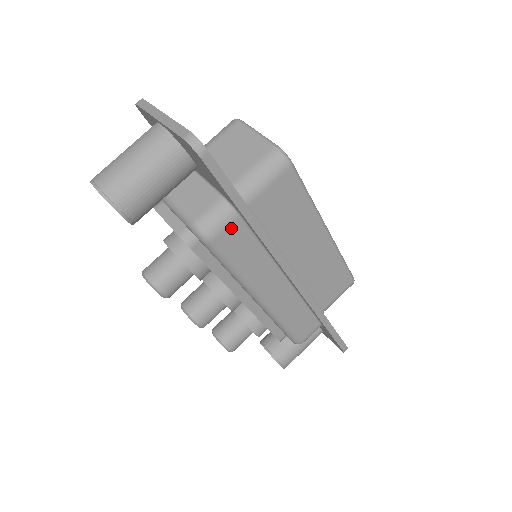
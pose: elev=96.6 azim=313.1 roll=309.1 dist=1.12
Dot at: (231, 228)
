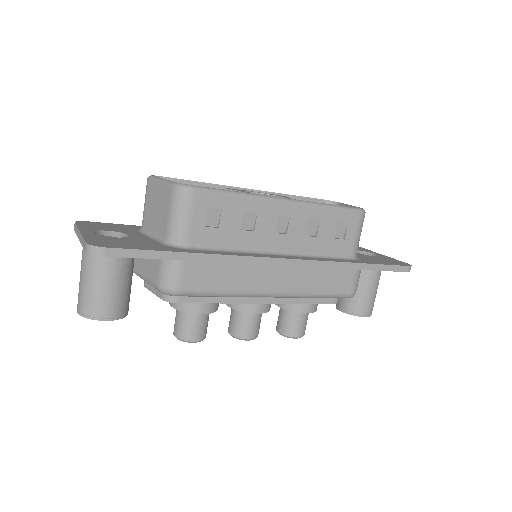
Dot at: (186, 272)
